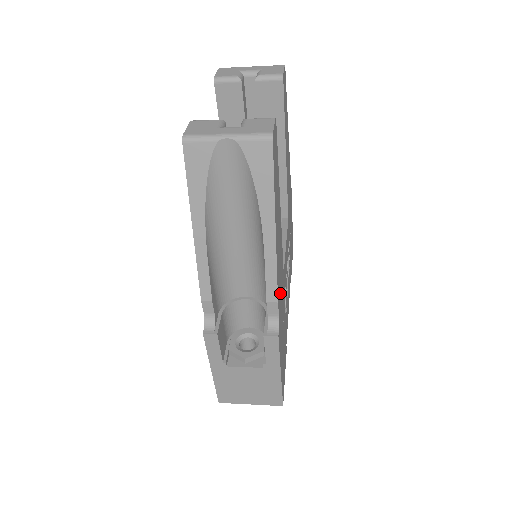
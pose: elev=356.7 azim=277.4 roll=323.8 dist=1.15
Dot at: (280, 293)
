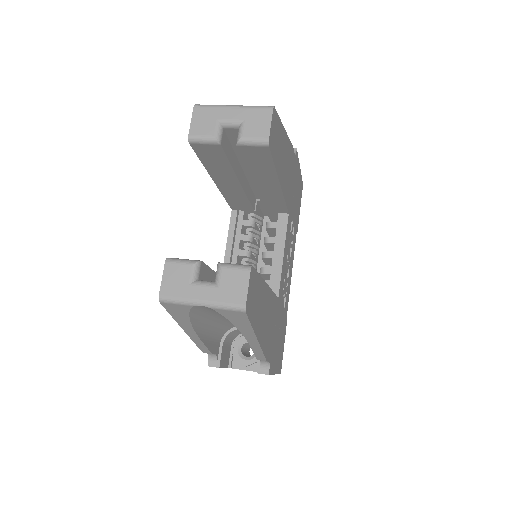
Dot at: (271, 337)
